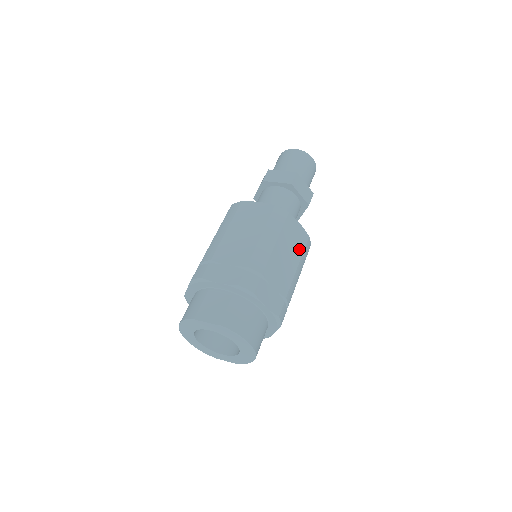
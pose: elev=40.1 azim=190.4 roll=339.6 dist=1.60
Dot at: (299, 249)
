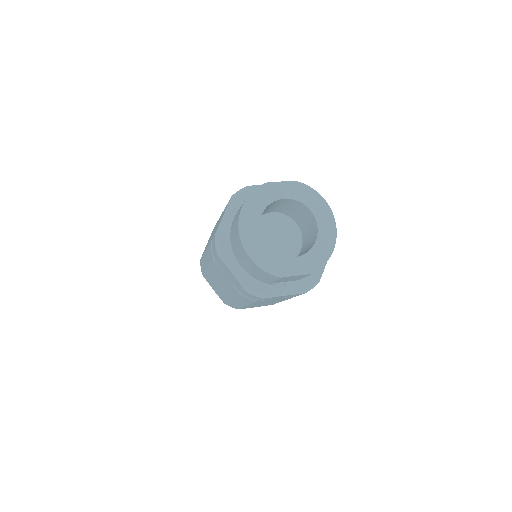
Dot at: occluded
